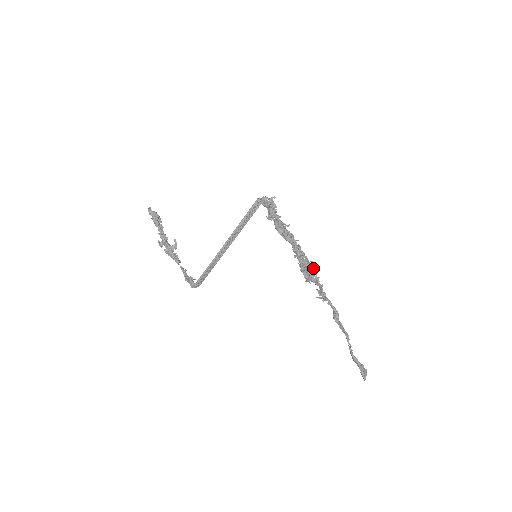
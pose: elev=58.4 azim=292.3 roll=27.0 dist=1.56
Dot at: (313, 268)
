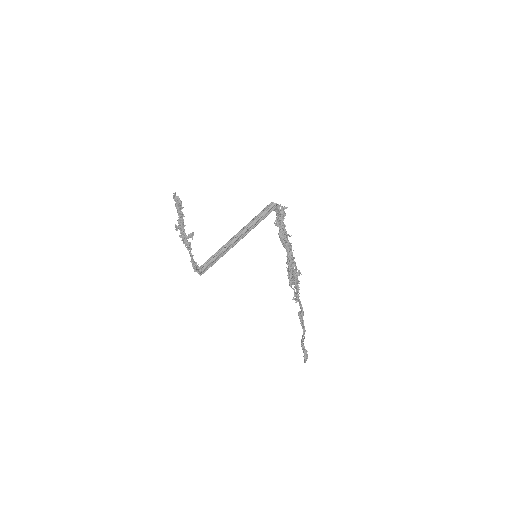
Dot at: occluded
